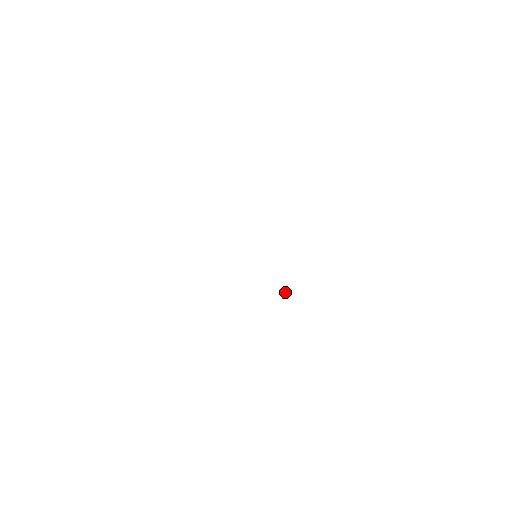
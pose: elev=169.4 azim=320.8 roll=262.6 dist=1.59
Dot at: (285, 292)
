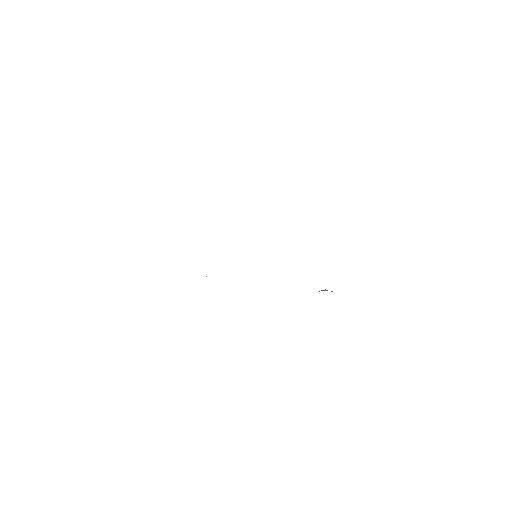
Dot at: (319, 291)
